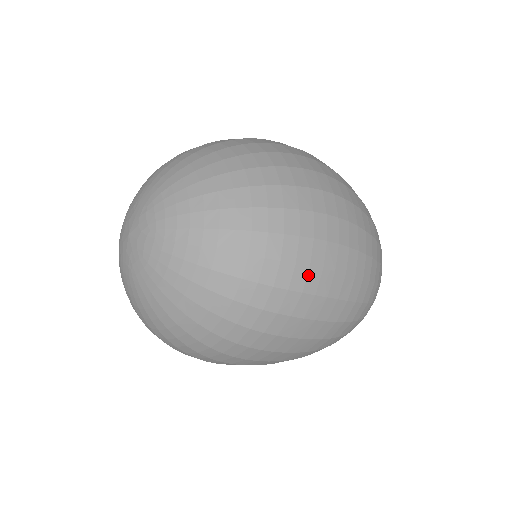
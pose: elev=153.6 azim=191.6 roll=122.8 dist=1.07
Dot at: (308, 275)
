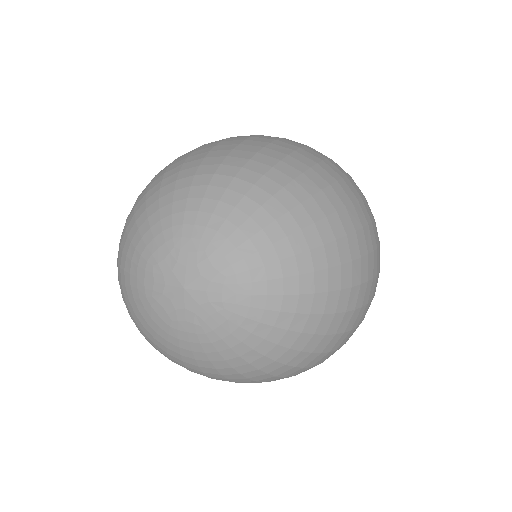
Dot at: occluded
